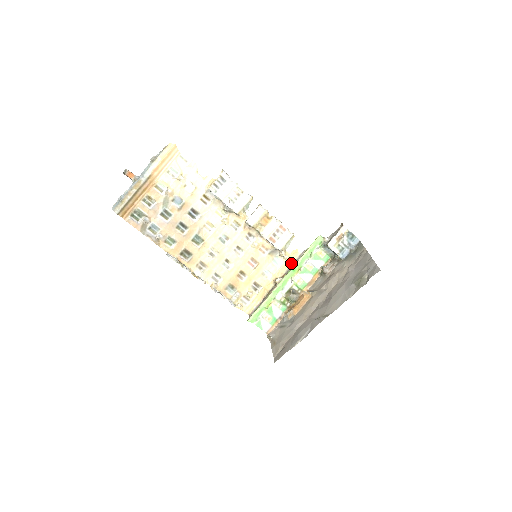
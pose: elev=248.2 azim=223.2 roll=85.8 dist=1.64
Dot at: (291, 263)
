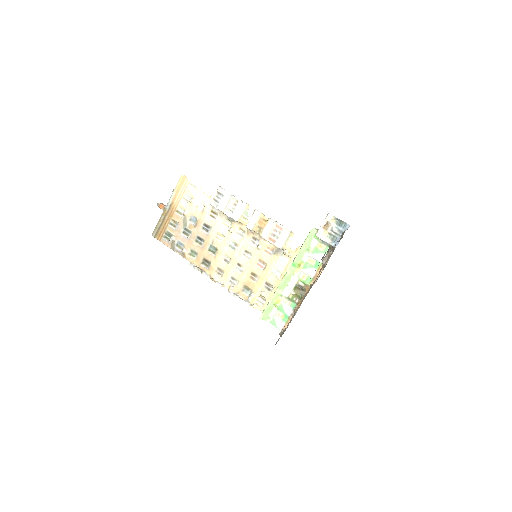
Dot at: occluded
